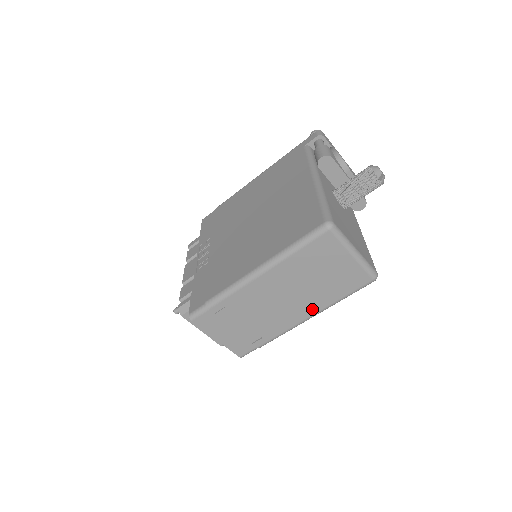
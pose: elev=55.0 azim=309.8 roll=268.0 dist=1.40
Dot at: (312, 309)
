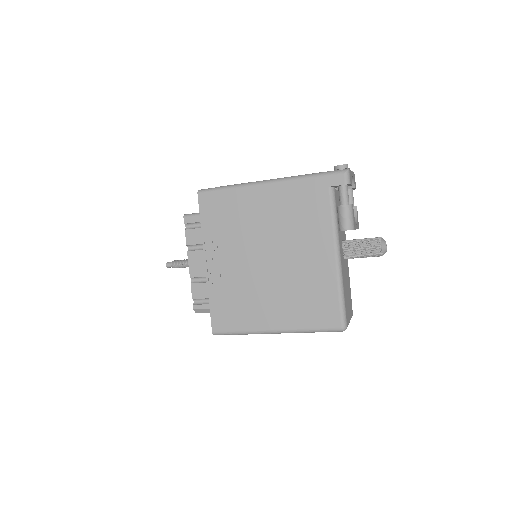
Dot at: occluded
